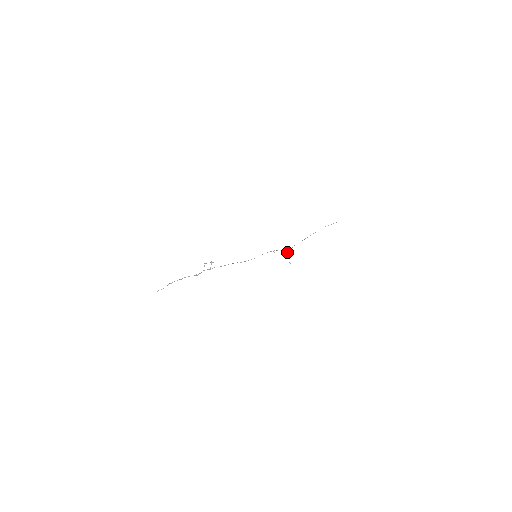
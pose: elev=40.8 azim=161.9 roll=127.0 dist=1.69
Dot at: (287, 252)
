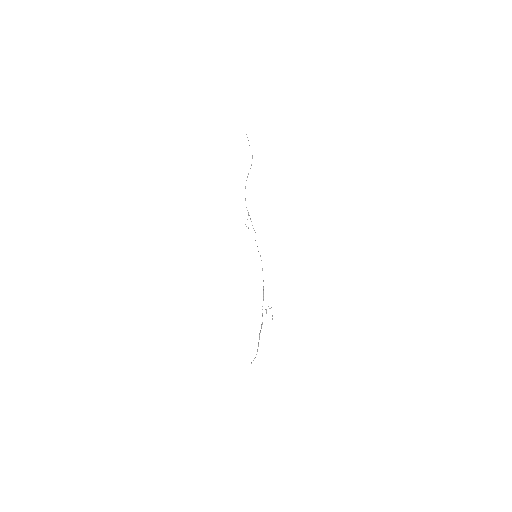
Dot at: occluded
